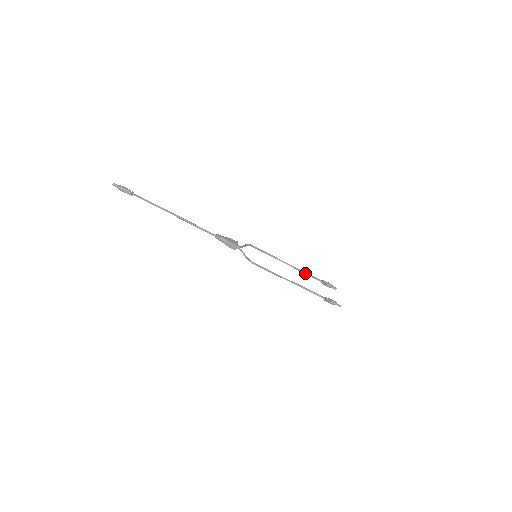
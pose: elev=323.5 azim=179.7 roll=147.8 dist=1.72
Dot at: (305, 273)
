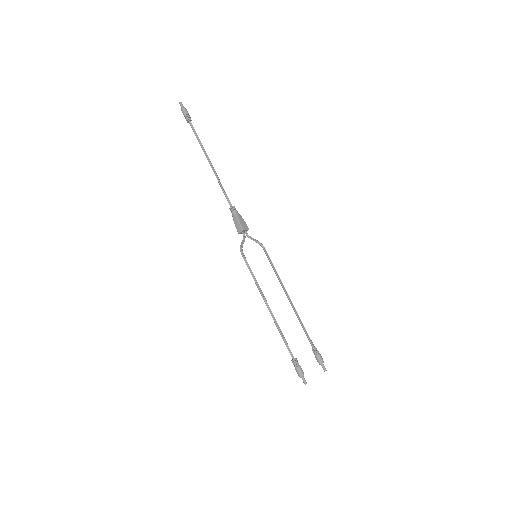
Dot at: (300, 321)
